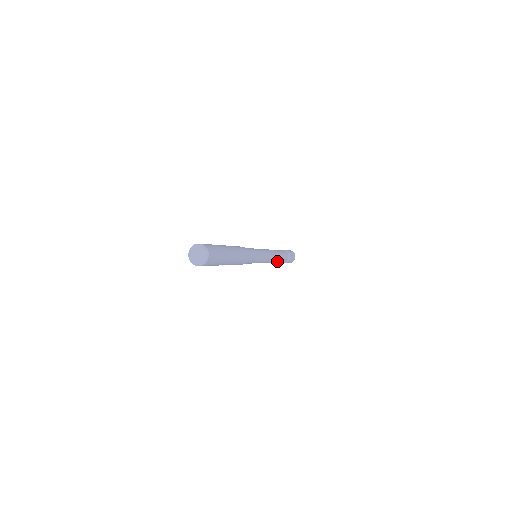
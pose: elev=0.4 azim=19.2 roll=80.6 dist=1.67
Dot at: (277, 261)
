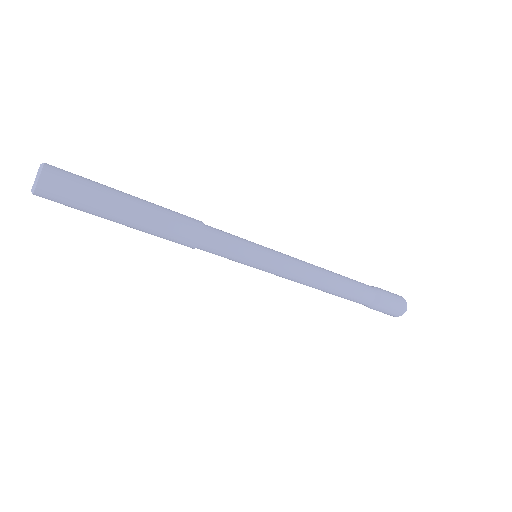
Dot at: (336, 280)
